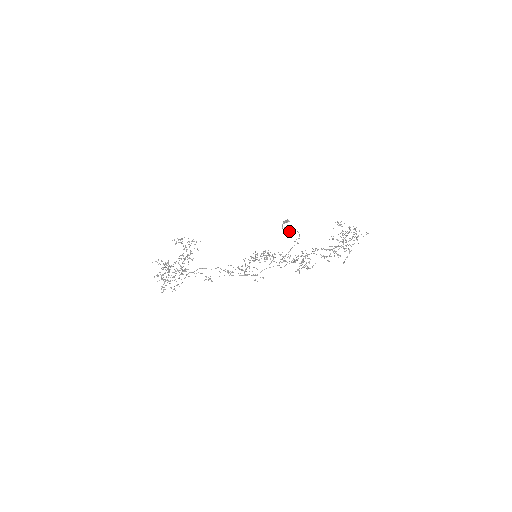
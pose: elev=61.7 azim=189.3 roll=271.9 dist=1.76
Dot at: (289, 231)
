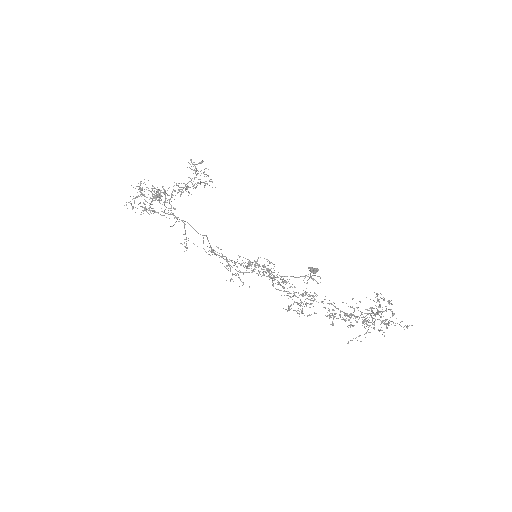
Dot at: occluded
